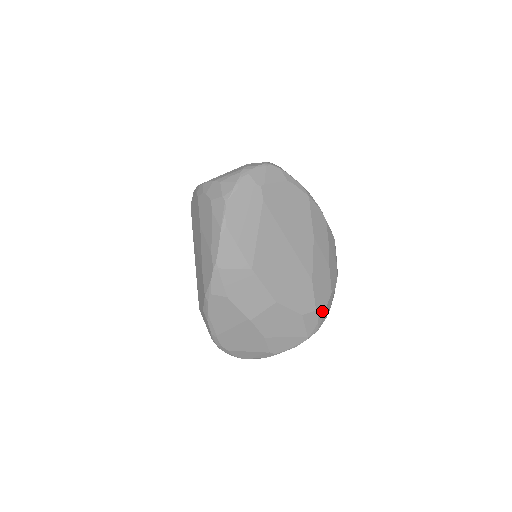
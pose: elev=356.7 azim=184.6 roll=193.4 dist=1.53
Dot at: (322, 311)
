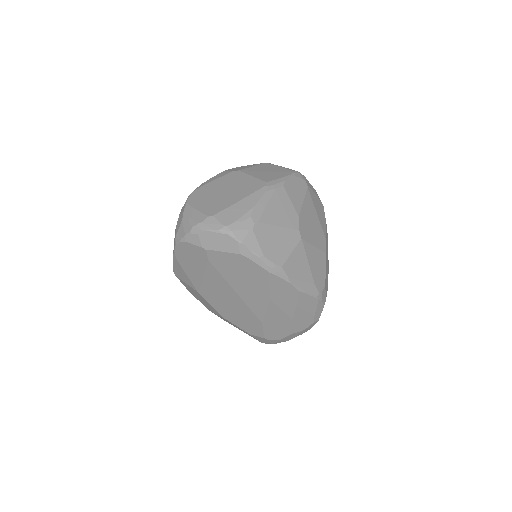
Dot at: (275, 340)
